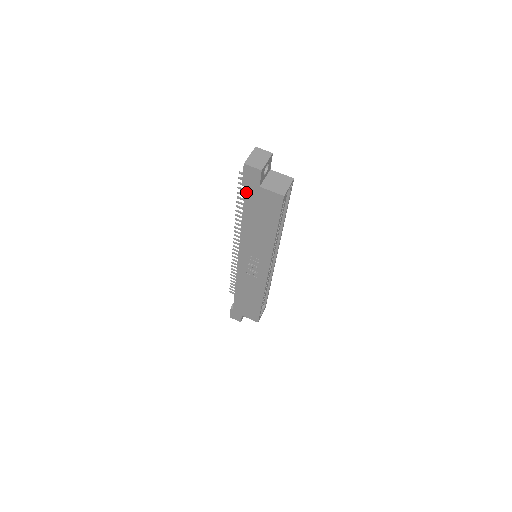
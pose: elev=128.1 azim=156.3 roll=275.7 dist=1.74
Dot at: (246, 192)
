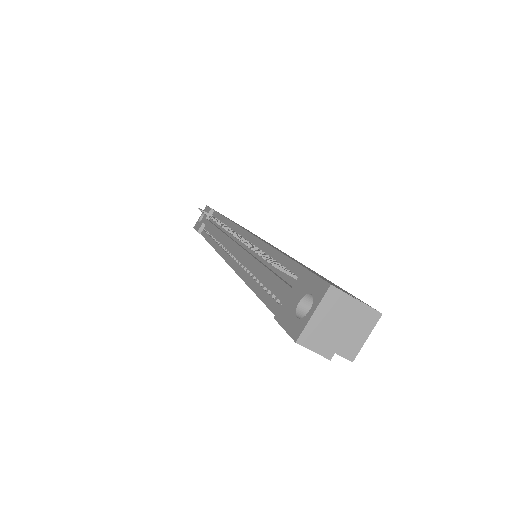
Dot at: occluded
